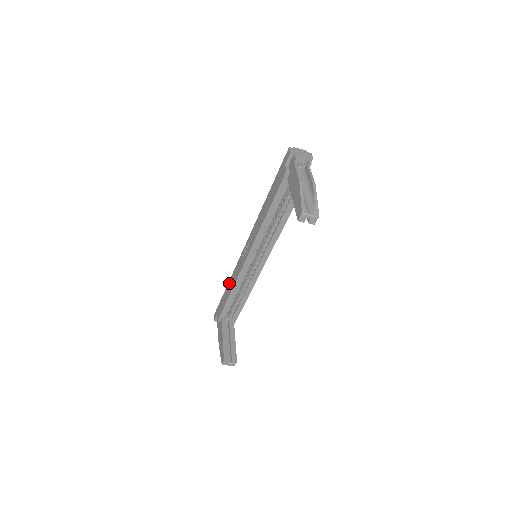
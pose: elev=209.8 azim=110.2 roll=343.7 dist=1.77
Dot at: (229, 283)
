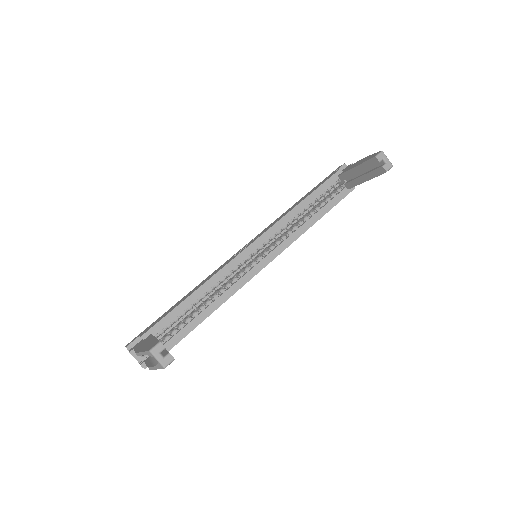
Dot at: (192, 290)
